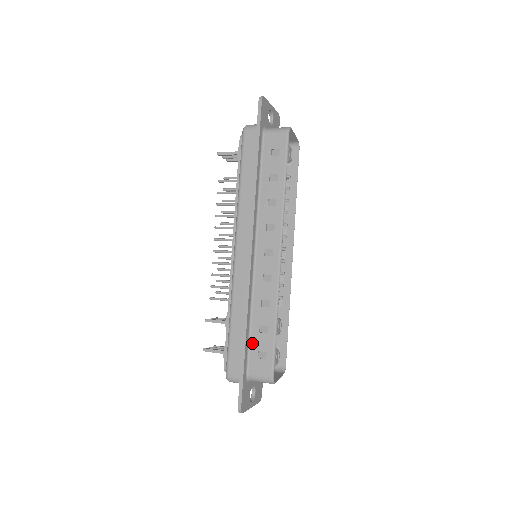
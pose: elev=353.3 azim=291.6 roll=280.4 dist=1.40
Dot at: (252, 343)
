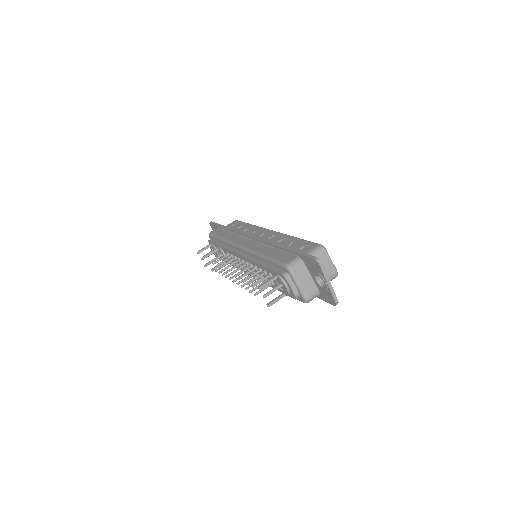
Dot at: occluded
